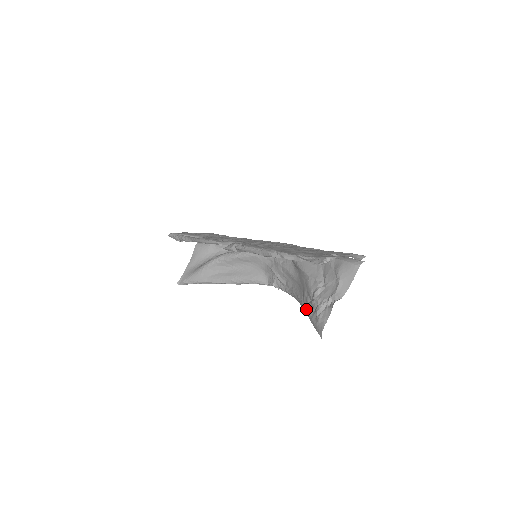
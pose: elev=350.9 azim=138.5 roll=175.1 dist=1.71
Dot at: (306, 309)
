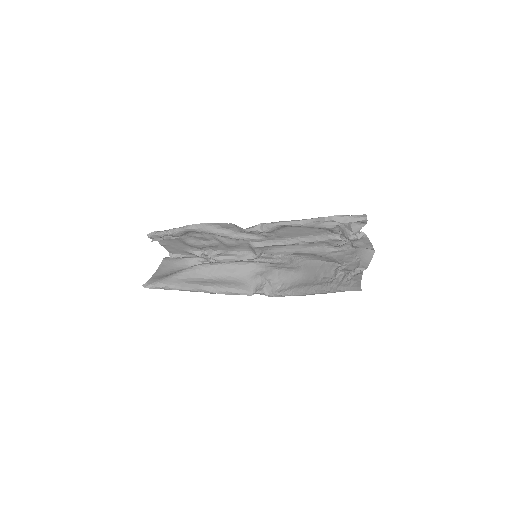
Dot at: (327, 284)
